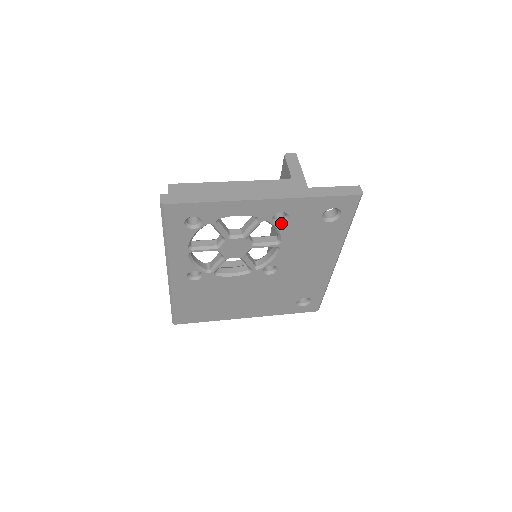
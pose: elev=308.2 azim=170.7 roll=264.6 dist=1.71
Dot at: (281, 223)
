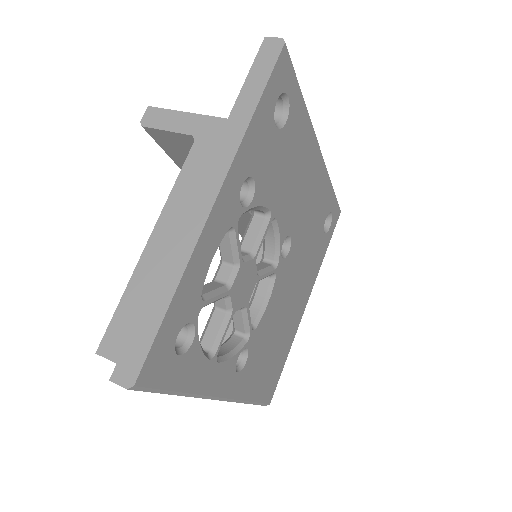
Dot at: (253, 196)
